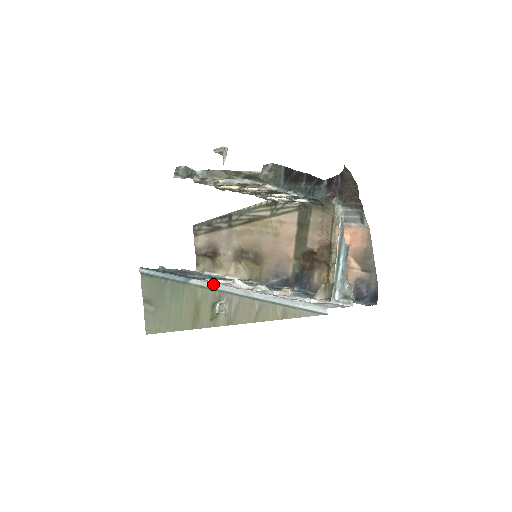
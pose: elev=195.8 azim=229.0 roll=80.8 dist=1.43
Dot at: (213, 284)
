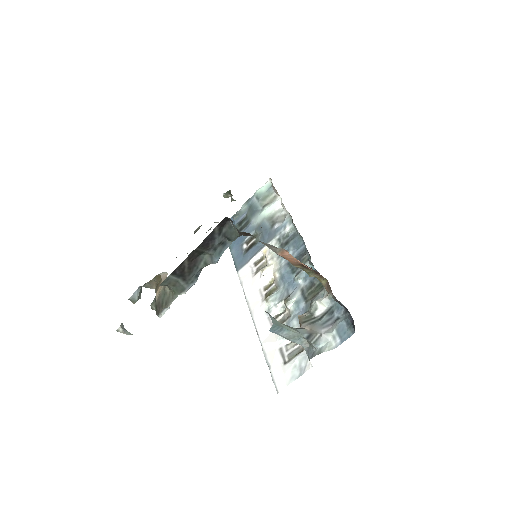
Dot at: occluded
